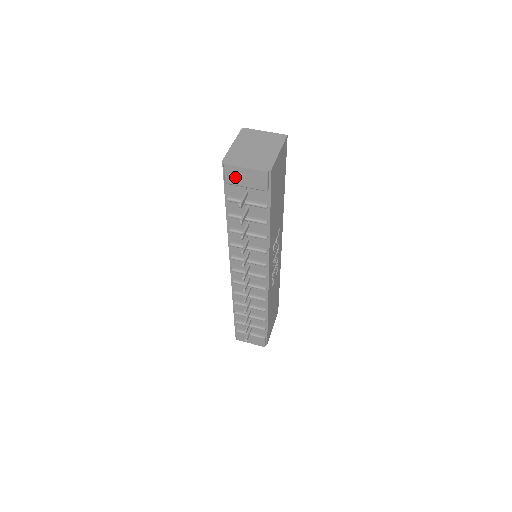
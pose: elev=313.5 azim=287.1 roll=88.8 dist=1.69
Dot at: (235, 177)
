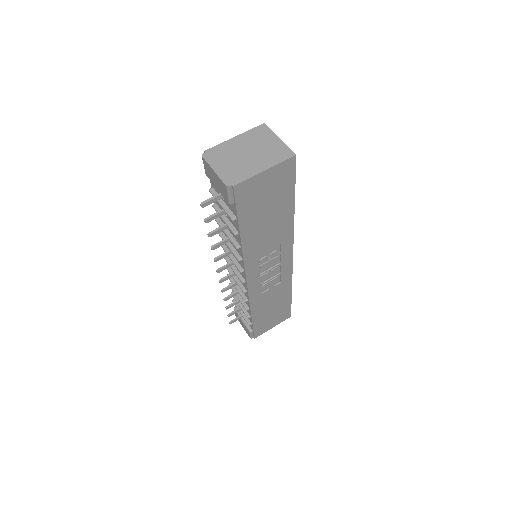
Dot at: (210, 174)
